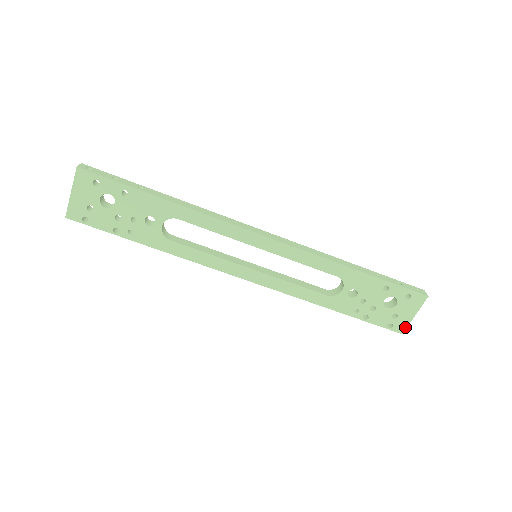
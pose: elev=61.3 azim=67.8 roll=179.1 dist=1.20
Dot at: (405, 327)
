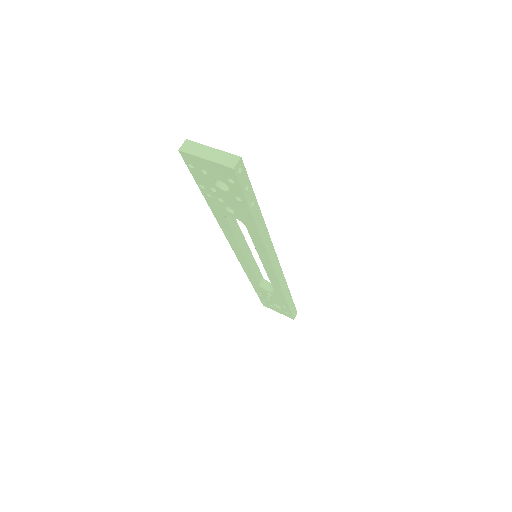
Dot at: (268, 307)
